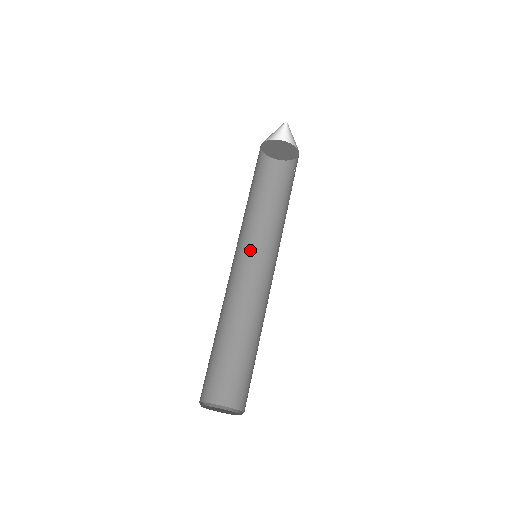
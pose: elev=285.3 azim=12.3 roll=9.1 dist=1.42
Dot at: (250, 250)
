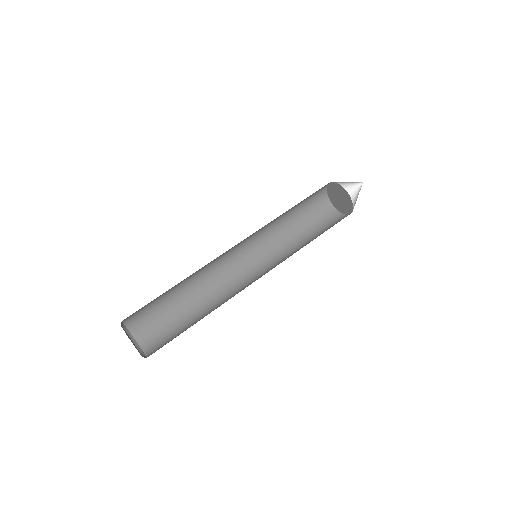
Dot at: (258, 253)
